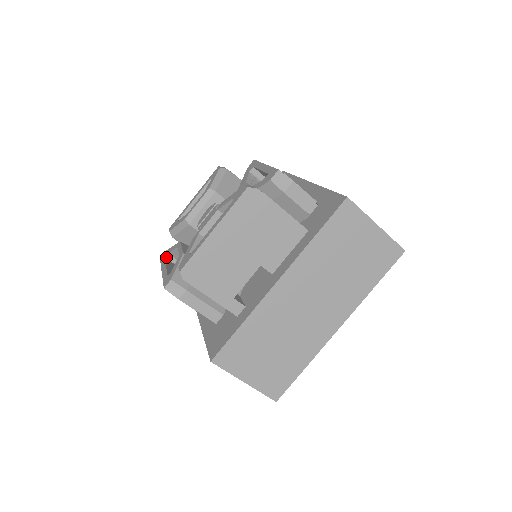
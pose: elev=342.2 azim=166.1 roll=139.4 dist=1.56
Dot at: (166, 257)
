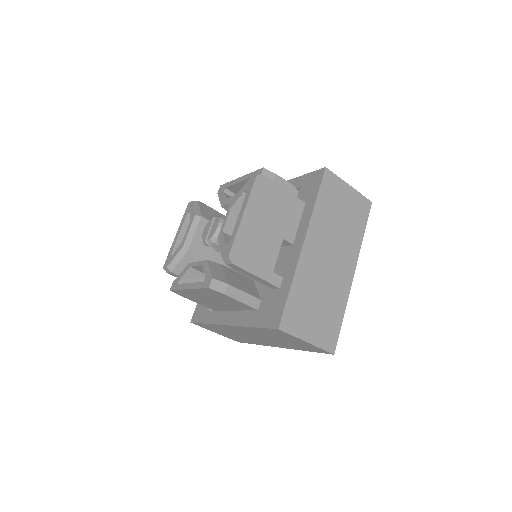
Dot at: (179, 283)
